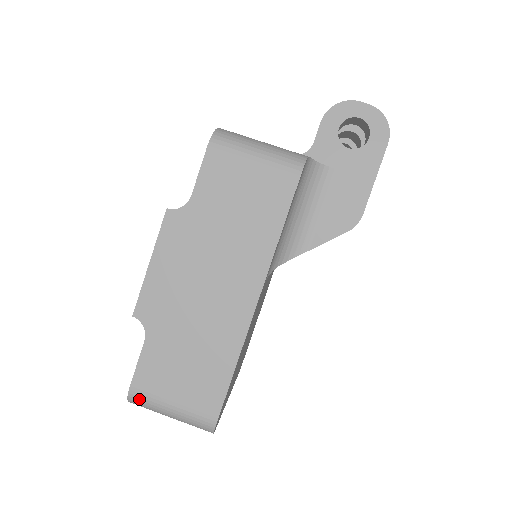
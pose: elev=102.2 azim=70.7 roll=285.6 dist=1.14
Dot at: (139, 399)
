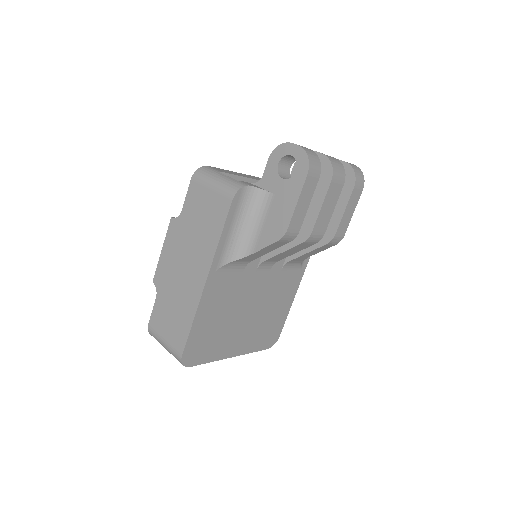
Dot at: (152, 334)
